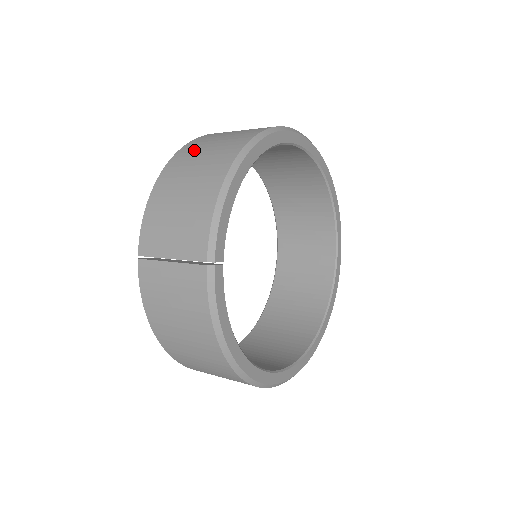
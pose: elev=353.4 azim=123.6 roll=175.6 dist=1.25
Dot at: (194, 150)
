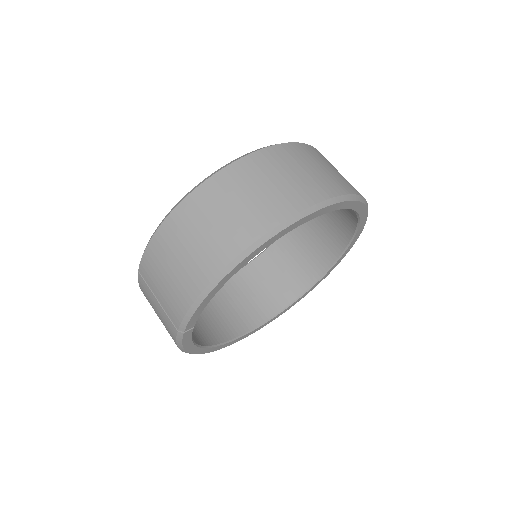
Dot at: (204, 208)
